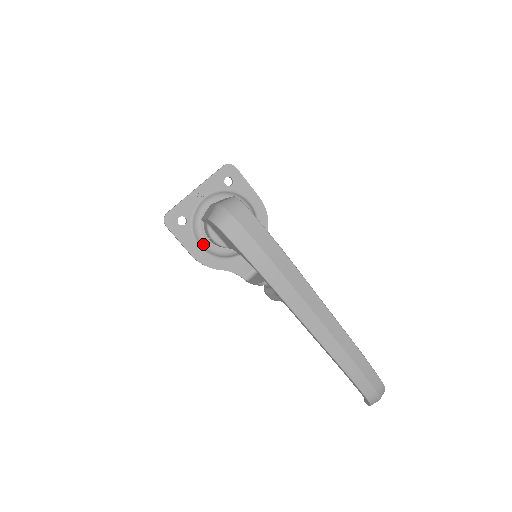
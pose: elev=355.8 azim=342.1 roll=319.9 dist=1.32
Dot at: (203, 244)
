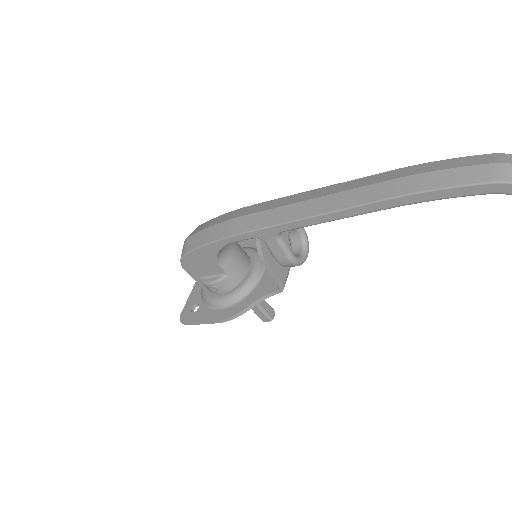
Dot at: (217, 302)
